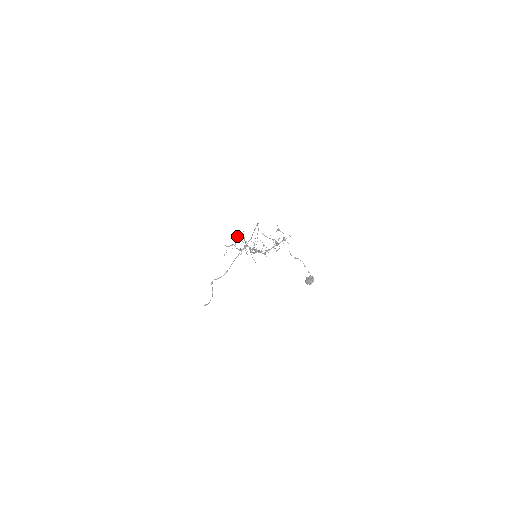
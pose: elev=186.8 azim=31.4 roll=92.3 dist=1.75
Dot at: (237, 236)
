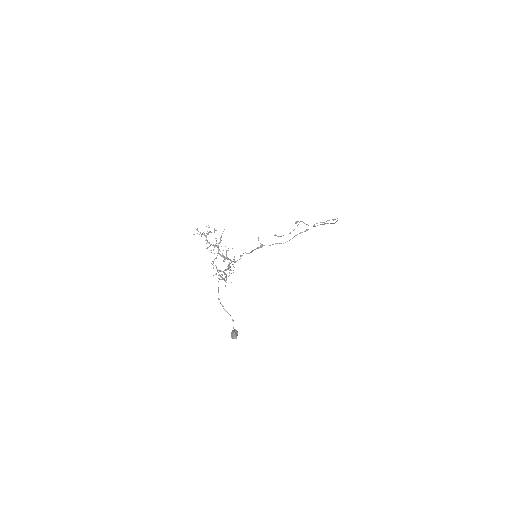
Dot at: occluded
